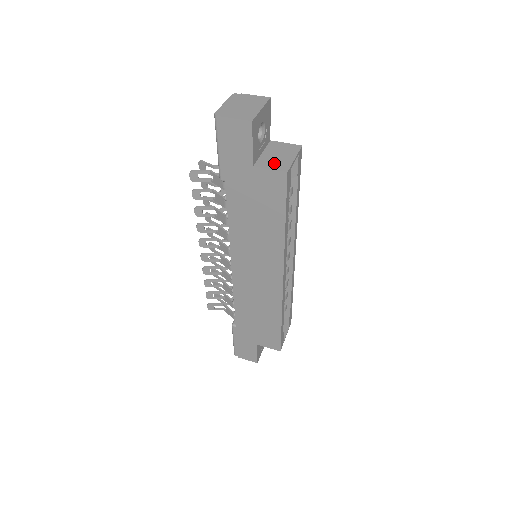
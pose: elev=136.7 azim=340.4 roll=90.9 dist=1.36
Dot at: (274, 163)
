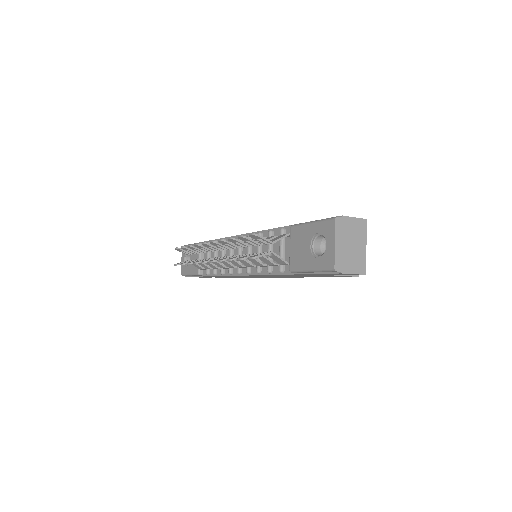
Dot at: occluded
